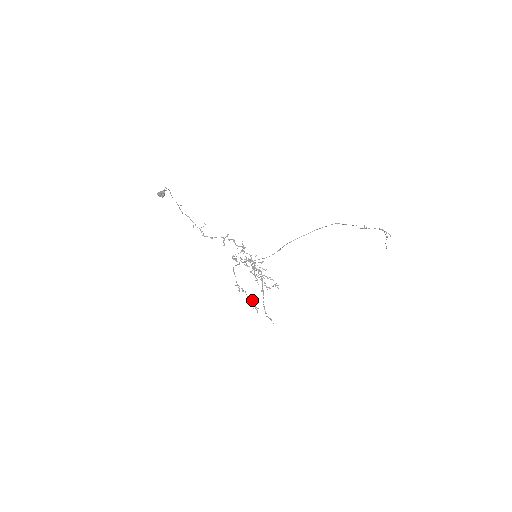
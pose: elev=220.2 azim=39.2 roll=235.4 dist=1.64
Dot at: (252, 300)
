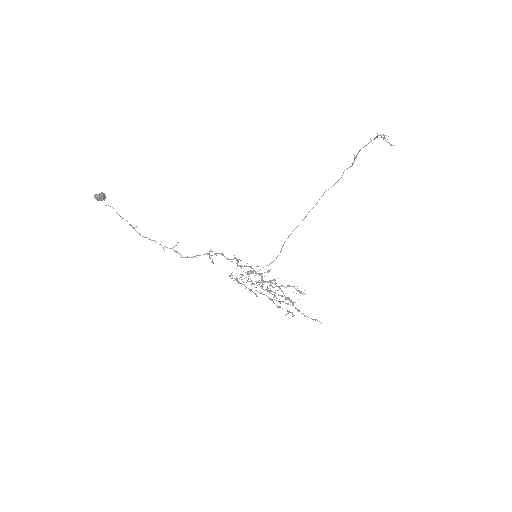
Dot at: (279, 302)
